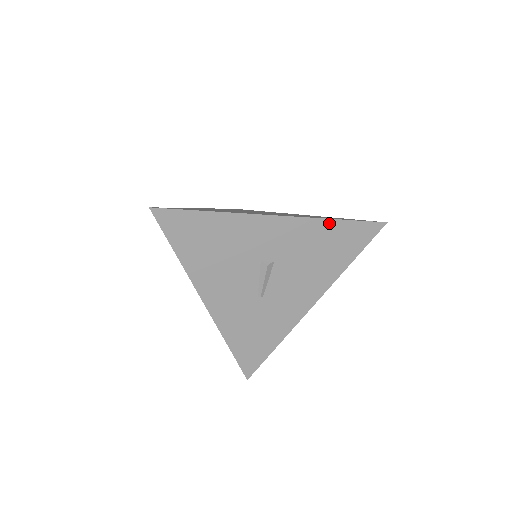
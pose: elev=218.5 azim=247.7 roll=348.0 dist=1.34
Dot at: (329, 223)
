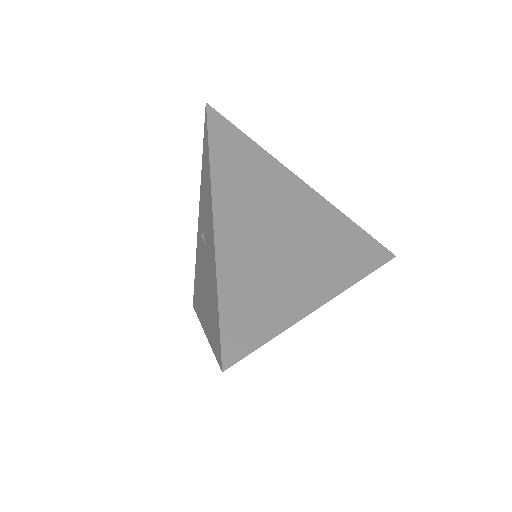
Dot at: (359, 279)
